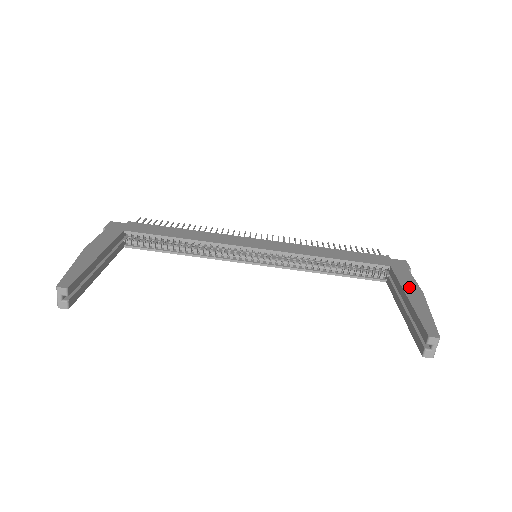
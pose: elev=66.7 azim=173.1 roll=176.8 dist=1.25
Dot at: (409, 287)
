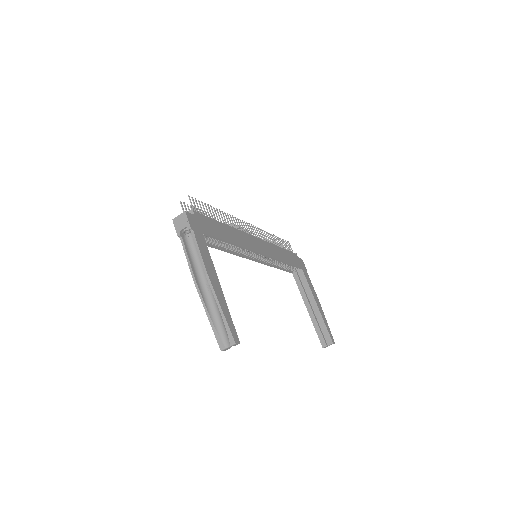
Dot at: (314, 294)
